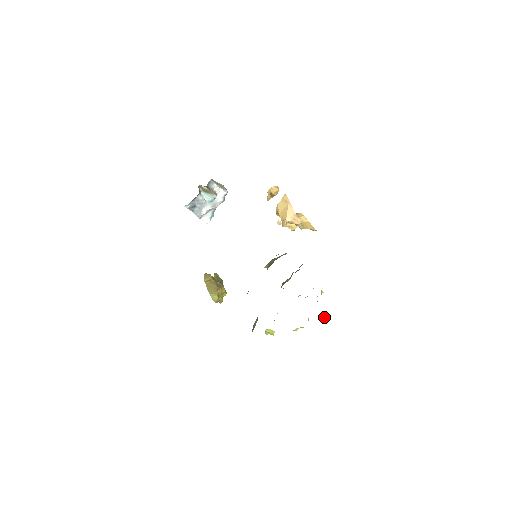
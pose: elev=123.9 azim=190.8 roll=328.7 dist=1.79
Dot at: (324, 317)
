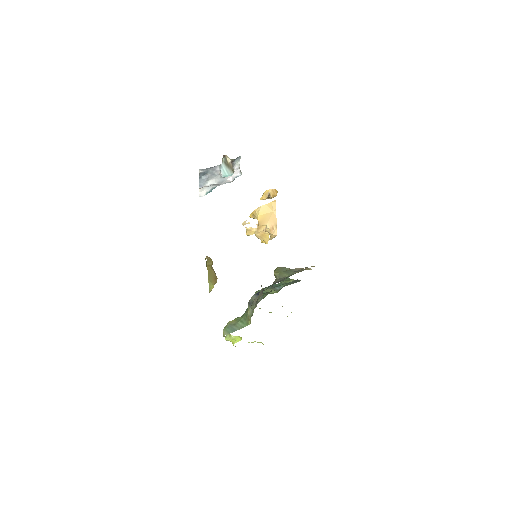
Dot at: occluded
